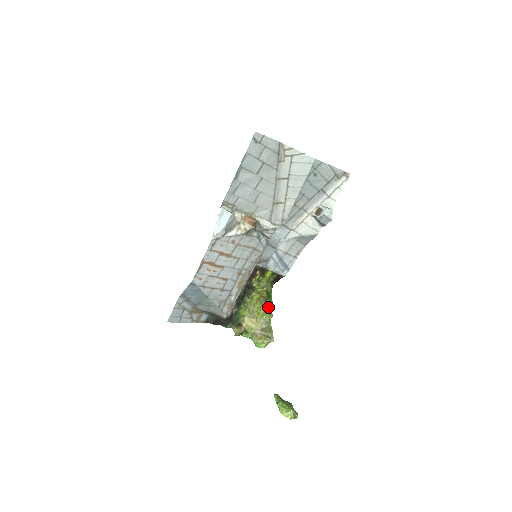
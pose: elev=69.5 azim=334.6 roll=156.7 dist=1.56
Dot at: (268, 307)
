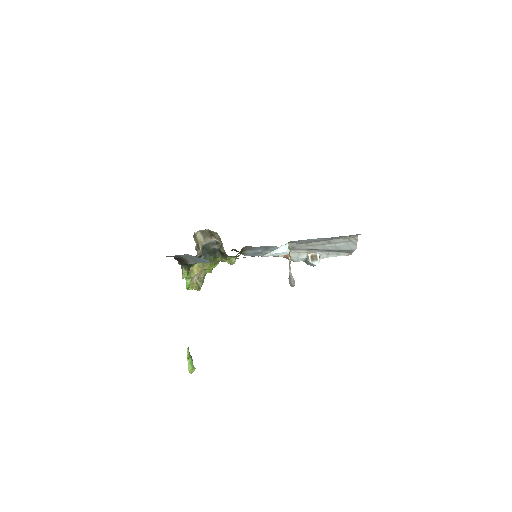
Dot at: occluded
